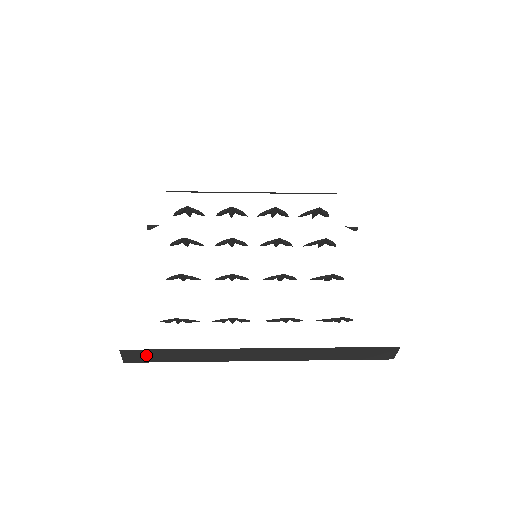
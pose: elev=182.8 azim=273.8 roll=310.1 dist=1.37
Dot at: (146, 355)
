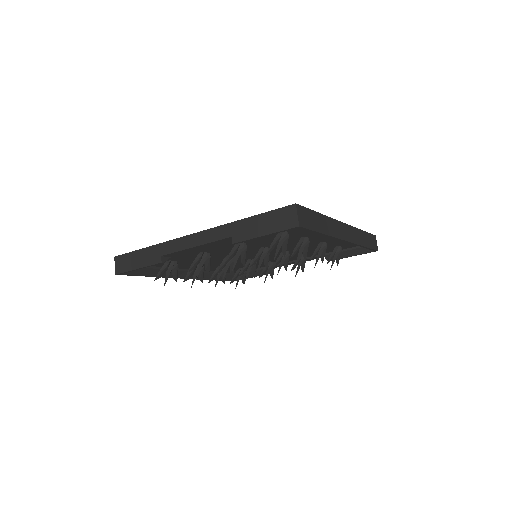
Dot at: (307, 217)
